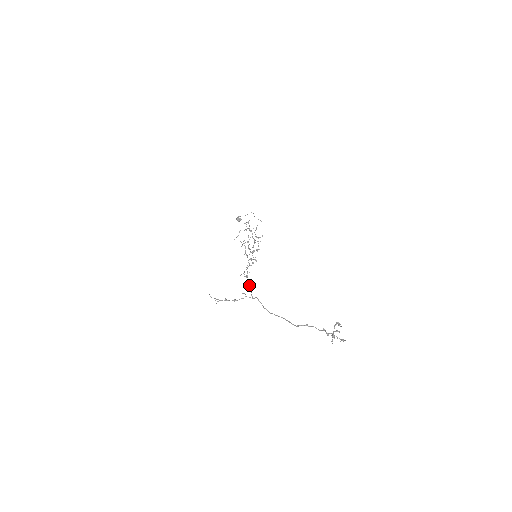
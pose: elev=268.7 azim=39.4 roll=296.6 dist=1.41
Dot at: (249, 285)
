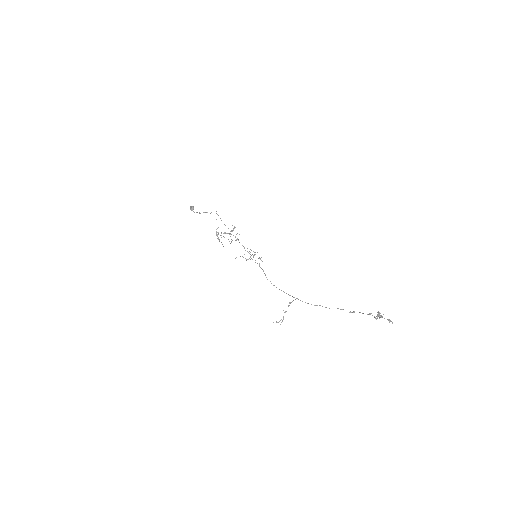
Dot at: occluded
